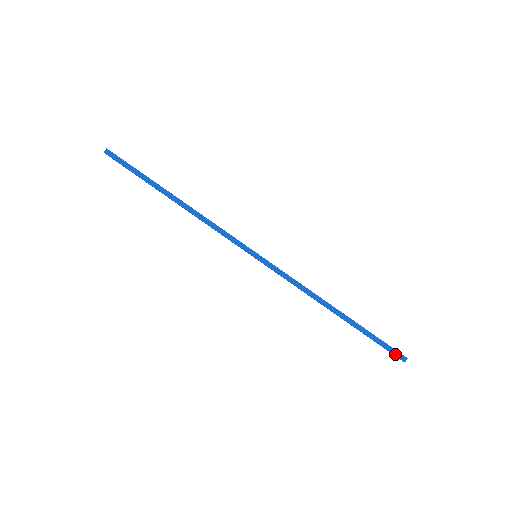
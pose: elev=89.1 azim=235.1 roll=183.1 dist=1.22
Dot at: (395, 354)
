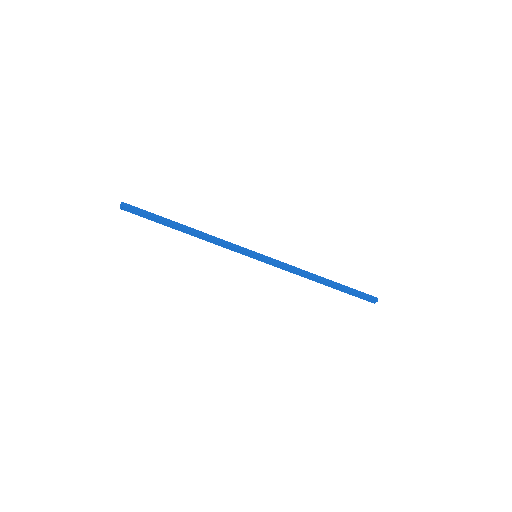
Dot at: (370, 297)
